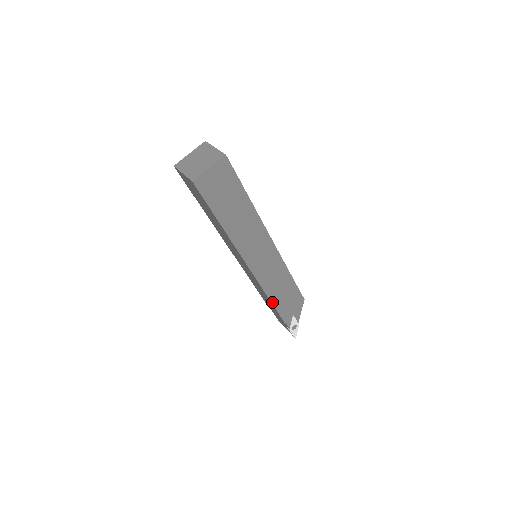
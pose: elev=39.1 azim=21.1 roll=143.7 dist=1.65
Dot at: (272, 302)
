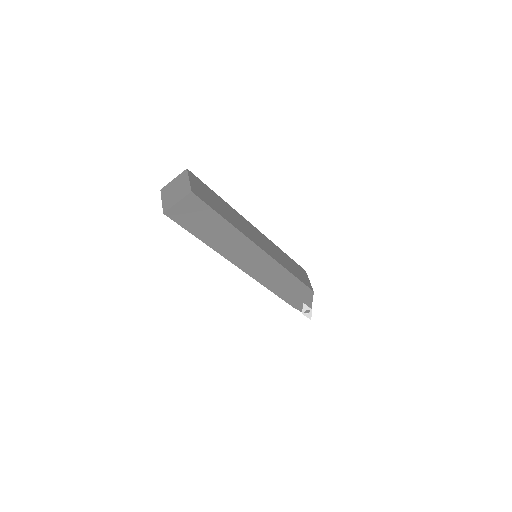
Dot at: (275, 293)
